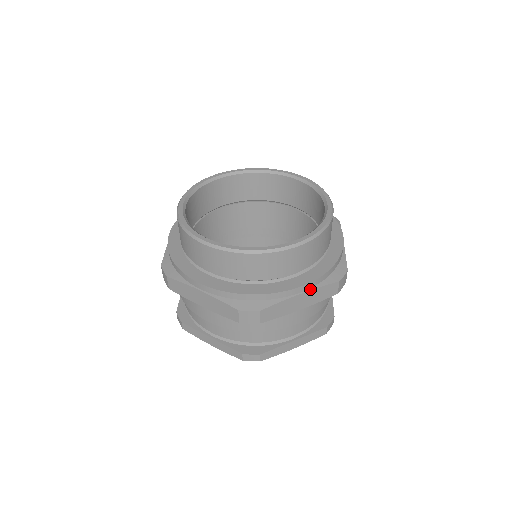
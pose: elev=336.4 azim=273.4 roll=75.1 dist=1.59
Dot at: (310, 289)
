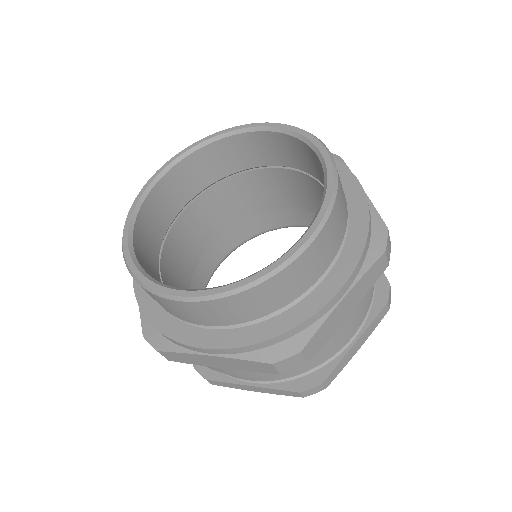
Dot at: (223, 355)
